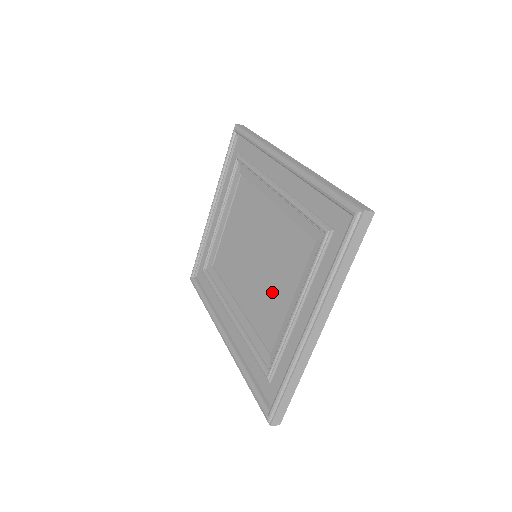
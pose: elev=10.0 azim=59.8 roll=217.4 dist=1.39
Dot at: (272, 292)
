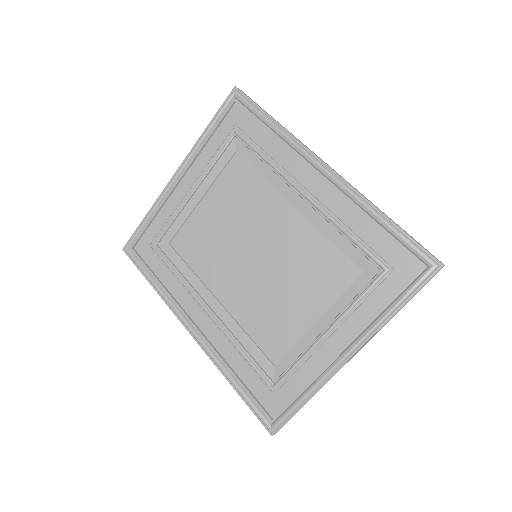
Dot at: (283, 303)
